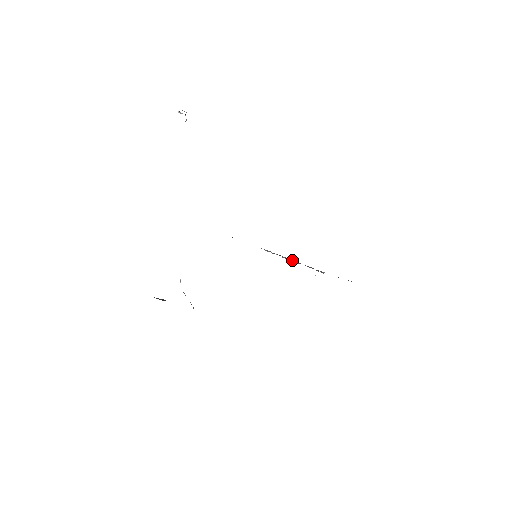
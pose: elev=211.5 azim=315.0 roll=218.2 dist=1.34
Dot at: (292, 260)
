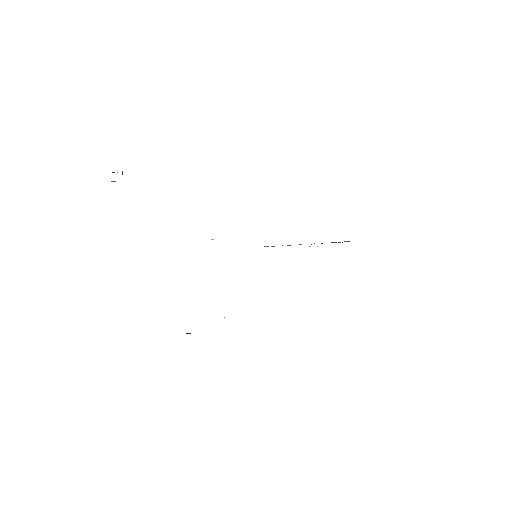
Dot at: occluded
